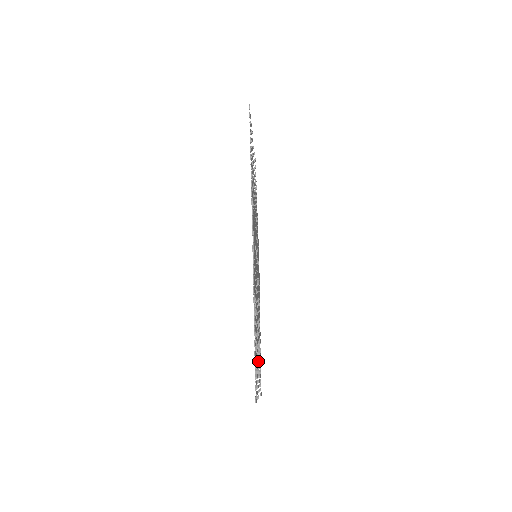
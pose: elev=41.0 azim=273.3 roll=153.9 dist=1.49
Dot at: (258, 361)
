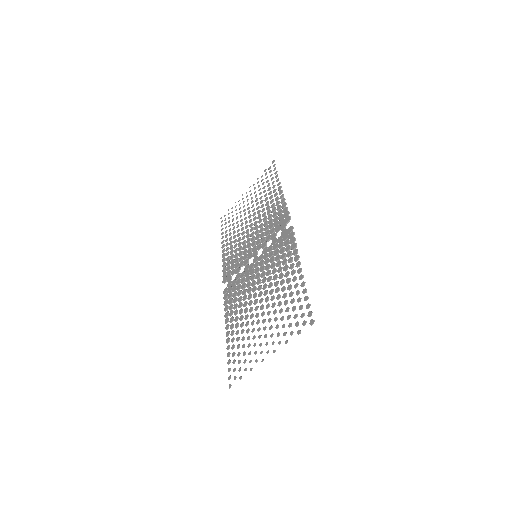
Dot at: (264, 328)
